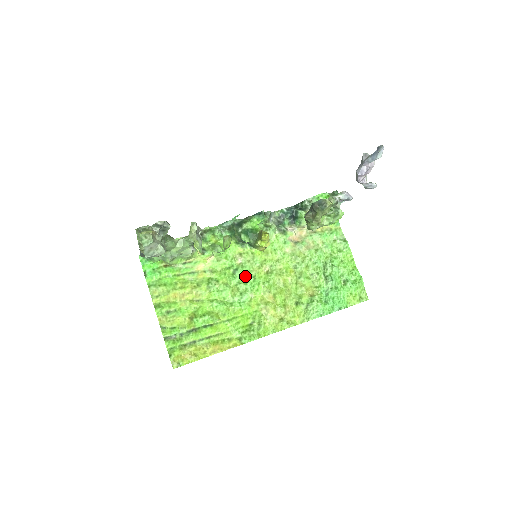
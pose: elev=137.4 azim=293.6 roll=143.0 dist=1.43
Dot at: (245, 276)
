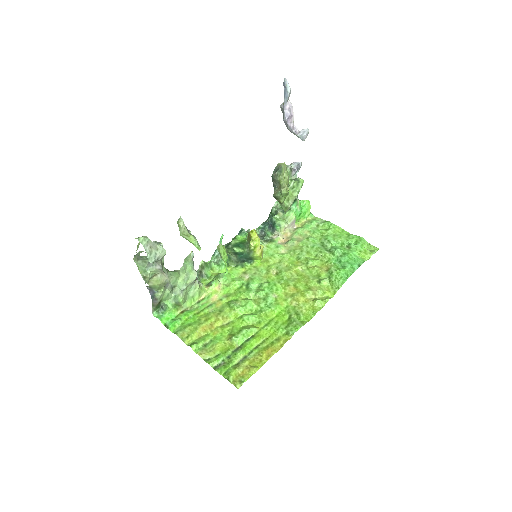
Dot at: (259, 285)
